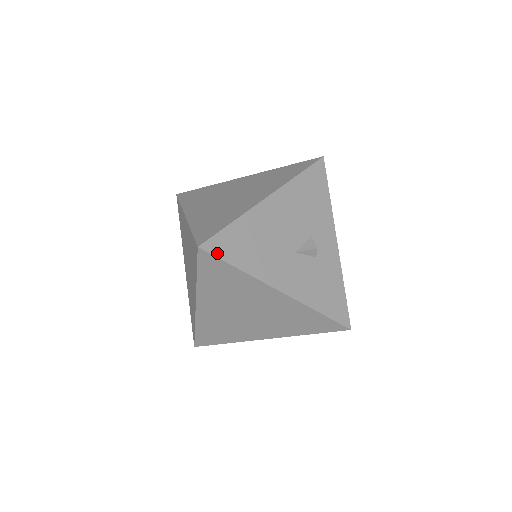
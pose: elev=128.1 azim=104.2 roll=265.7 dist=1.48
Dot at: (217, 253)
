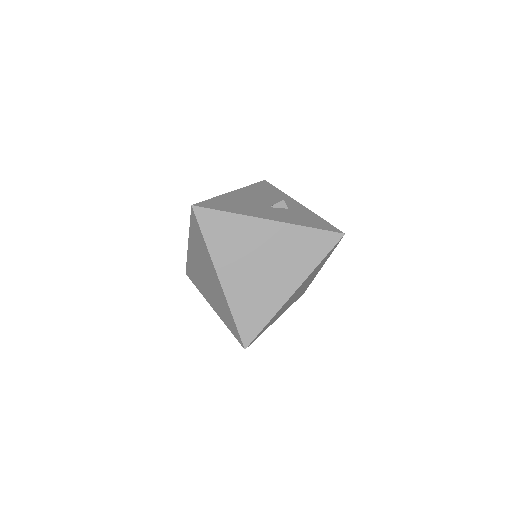
Dot at: (207, 207)
